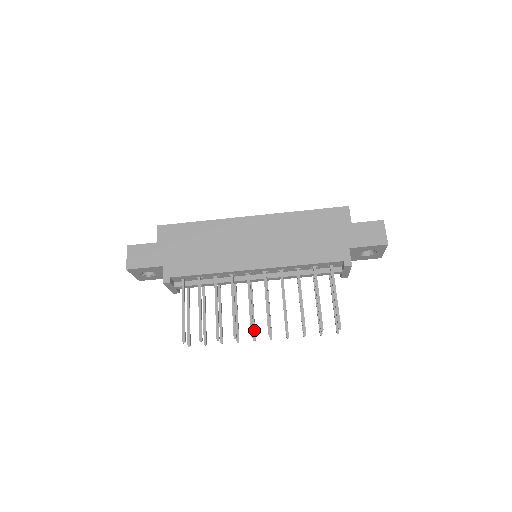
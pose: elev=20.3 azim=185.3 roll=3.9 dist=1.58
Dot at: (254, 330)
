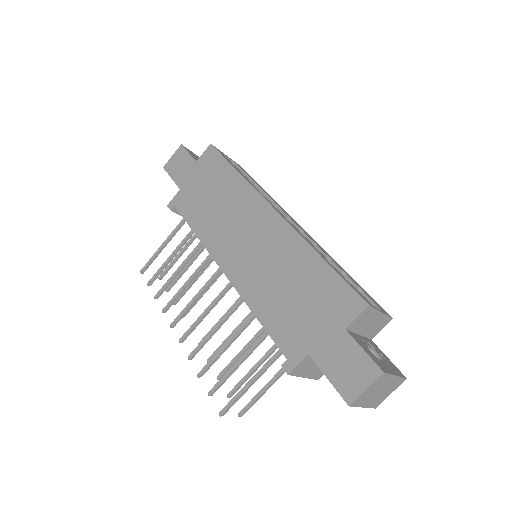
Dot at: occluded
